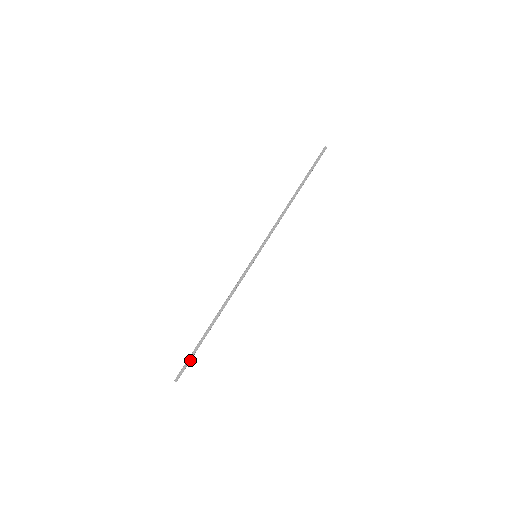
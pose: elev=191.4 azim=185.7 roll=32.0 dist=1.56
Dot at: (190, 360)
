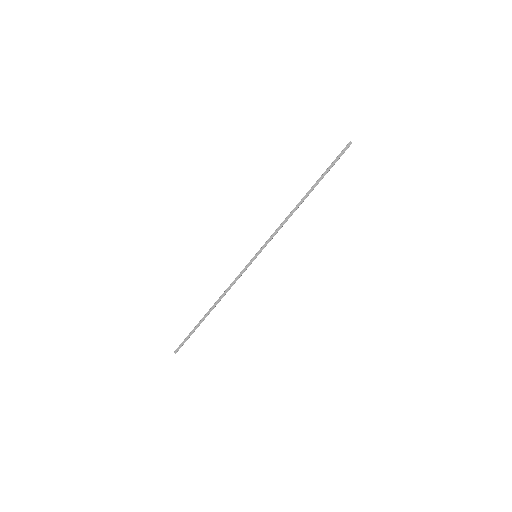
Dot at: occluded
